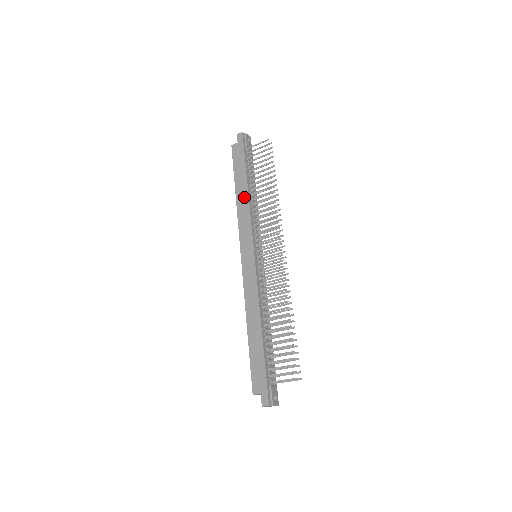
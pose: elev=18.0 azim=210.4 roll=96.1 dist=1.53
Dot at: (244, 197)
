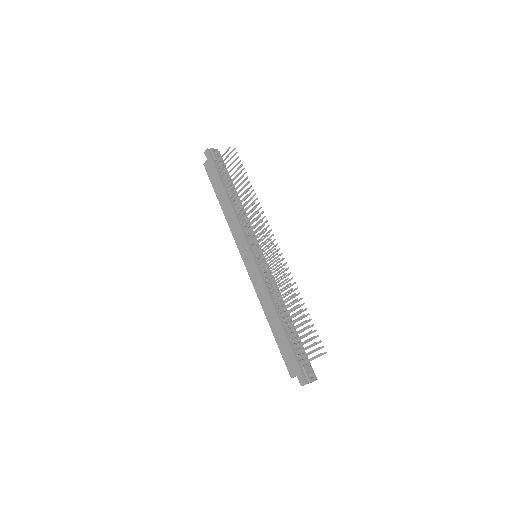
Dot at: (228, 208)
